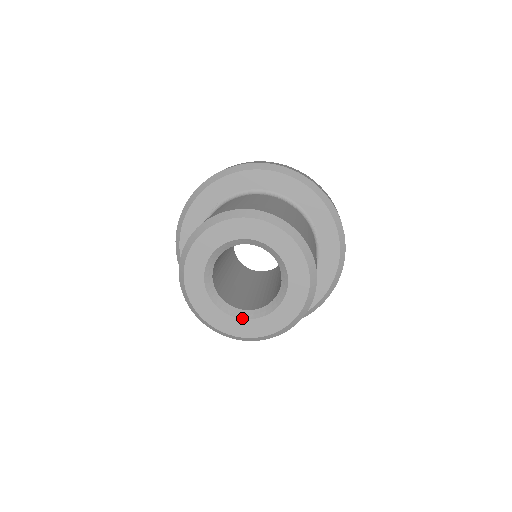
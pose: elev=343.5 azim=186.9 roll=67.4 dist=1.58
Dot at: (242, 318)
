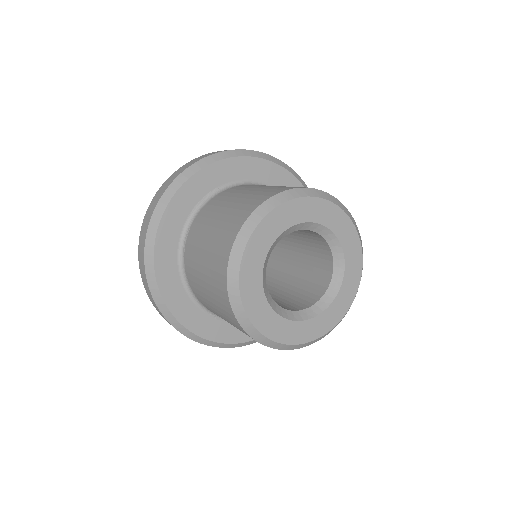
Dot at: (291, 319)
